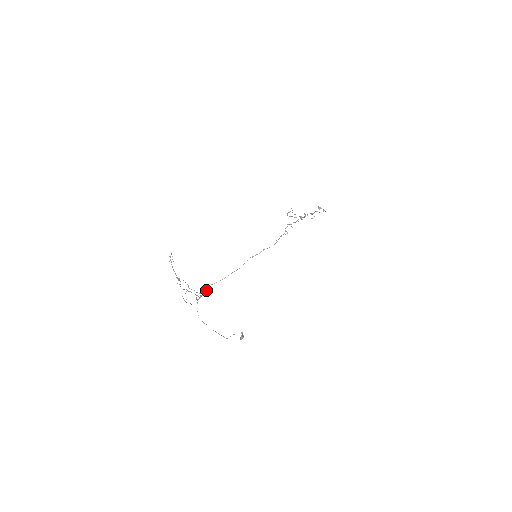
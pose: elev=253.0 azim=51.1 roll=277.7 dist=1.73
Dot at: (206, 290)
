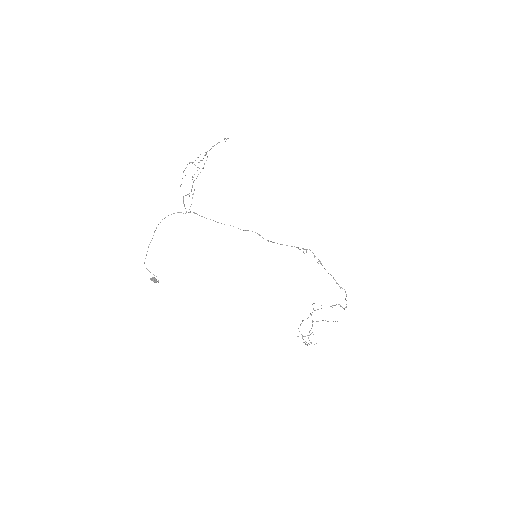
Dot at: (196, 213)
